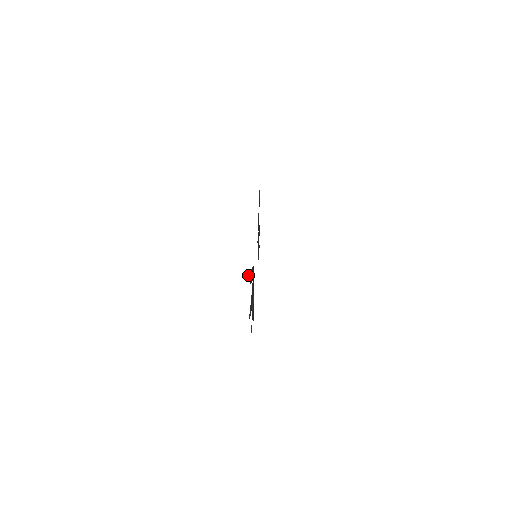
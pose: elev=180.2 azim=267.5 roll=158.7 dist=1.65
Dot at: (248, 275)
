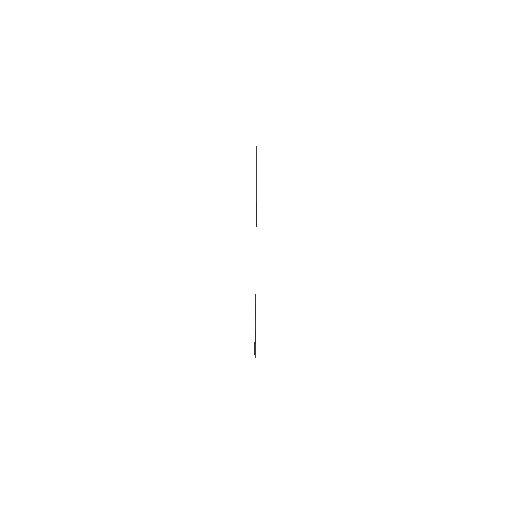
Dot at: occluded
